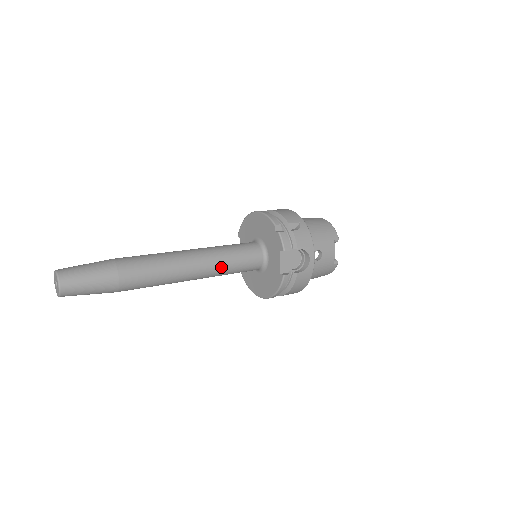
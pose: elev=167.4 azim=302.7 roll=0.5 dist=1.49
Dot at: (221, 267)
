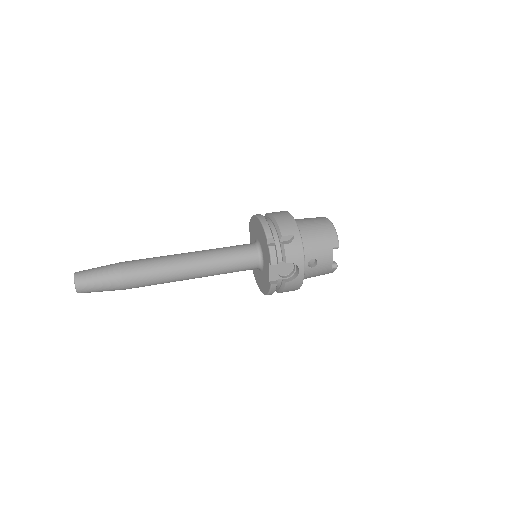
Dot at: (216, 270)
